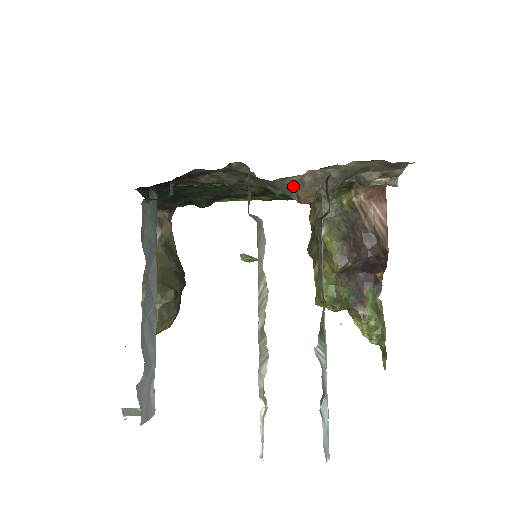
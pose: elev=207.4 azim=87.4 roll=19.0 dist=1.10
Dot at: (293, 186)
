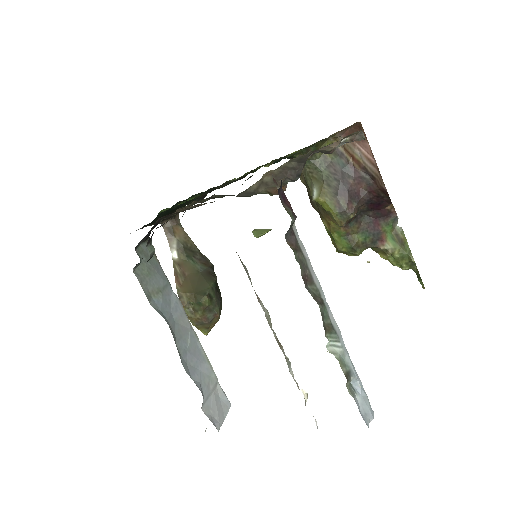
Dot at: (258, 189)
